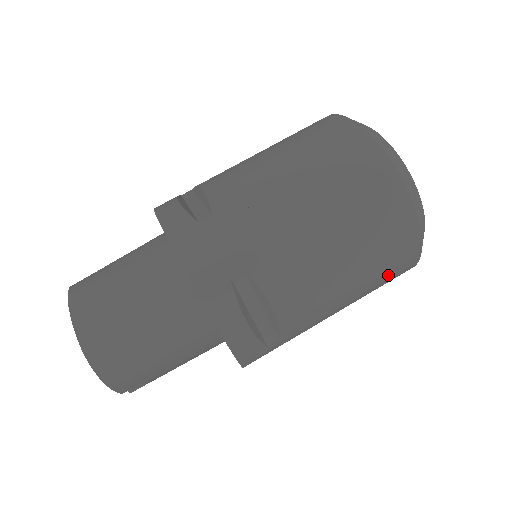
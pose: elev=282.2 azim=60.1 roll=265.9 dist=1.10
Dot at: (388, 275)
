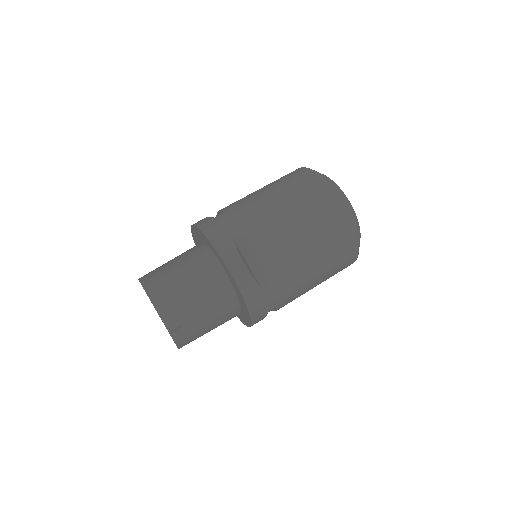
Dot at: (337, 245)
